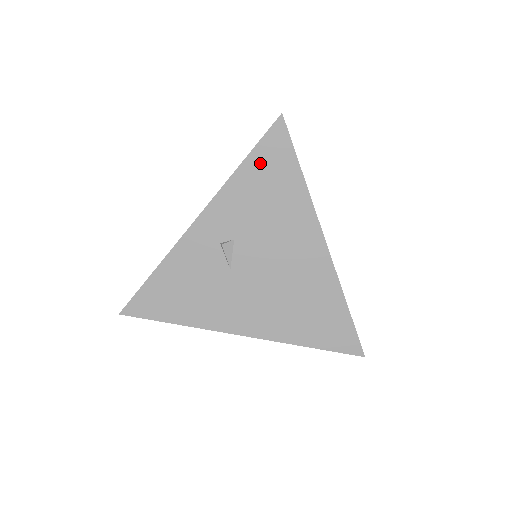
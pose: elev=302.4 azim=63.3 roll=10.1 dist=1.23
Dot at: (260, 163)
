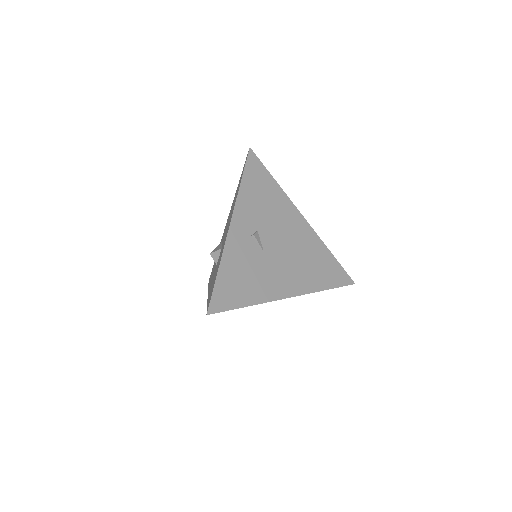
Dot at: (251, 178)
